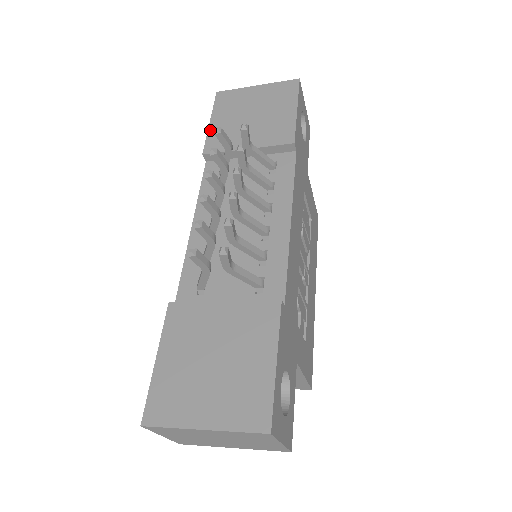
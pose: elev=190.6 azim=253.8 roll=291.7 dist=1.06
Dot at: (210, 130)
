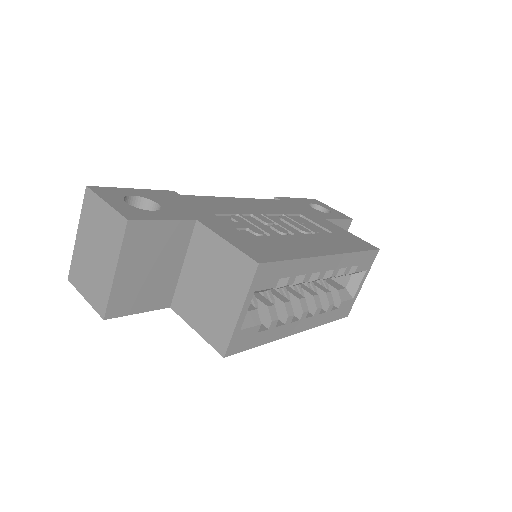
Dot at: occluded
